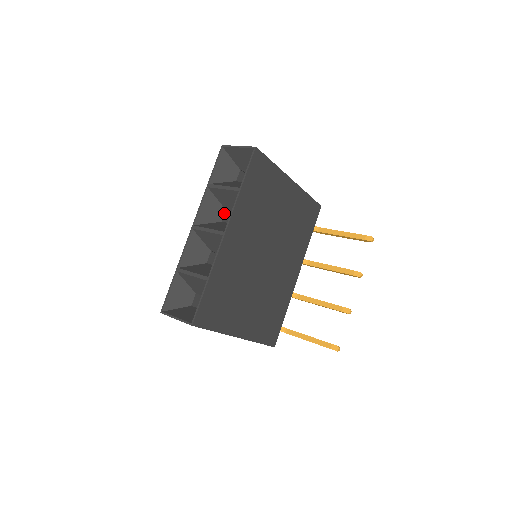
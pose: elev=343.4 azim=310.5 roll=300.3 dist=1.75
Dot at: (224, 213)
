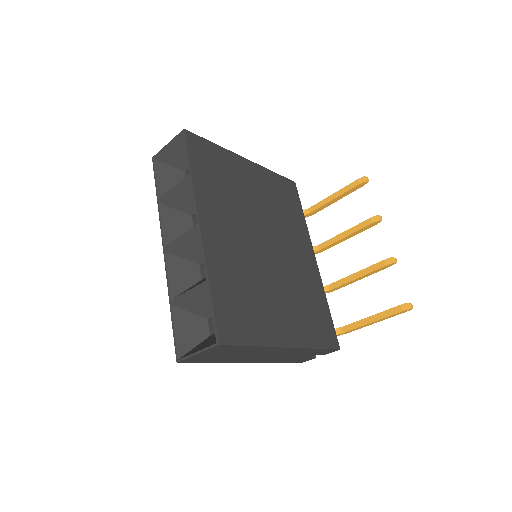
Dot at: (192, 220)
